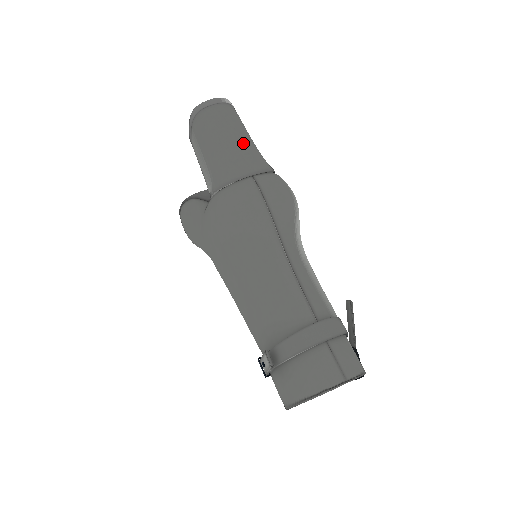
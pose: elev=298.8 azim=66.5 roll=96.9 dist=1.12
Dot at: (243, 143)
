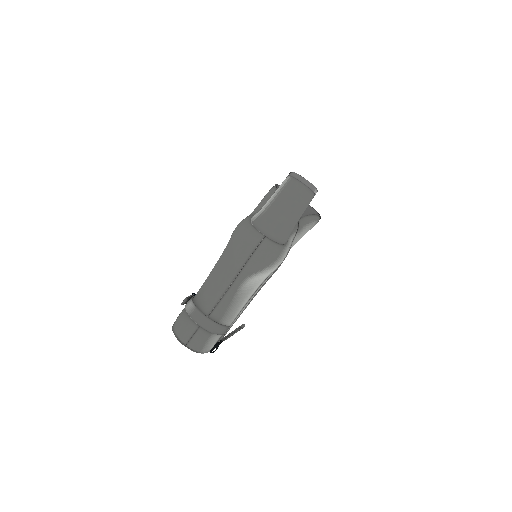
Dot at: (286, 217)
